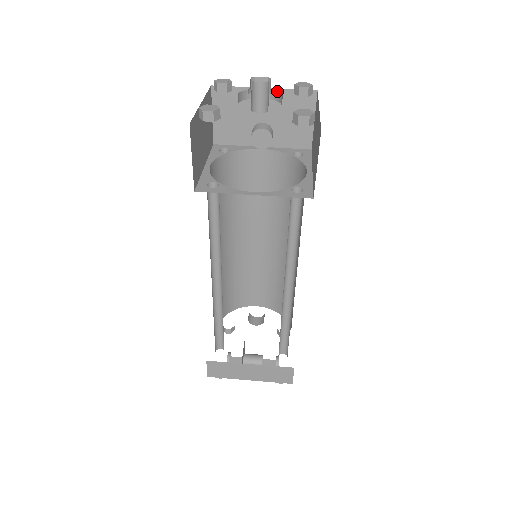
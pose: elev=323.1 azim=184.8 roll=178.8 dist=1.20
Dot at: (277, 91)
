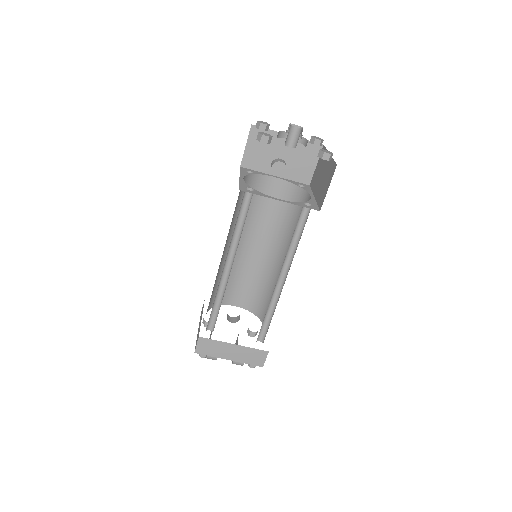
Dot at: occluded
